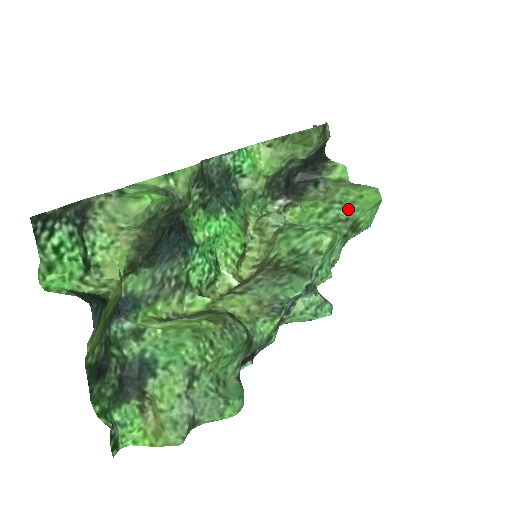
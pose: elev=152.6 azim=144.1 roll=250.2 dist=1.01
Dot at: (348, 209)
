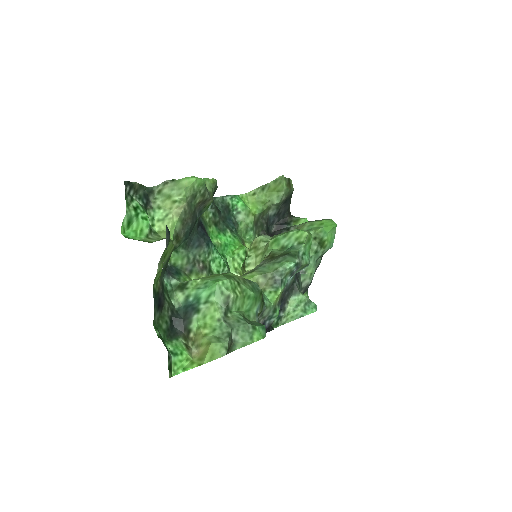
Dot at: (315, 231)
